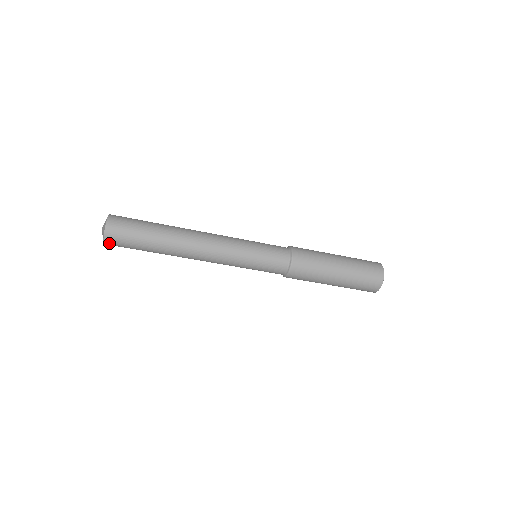
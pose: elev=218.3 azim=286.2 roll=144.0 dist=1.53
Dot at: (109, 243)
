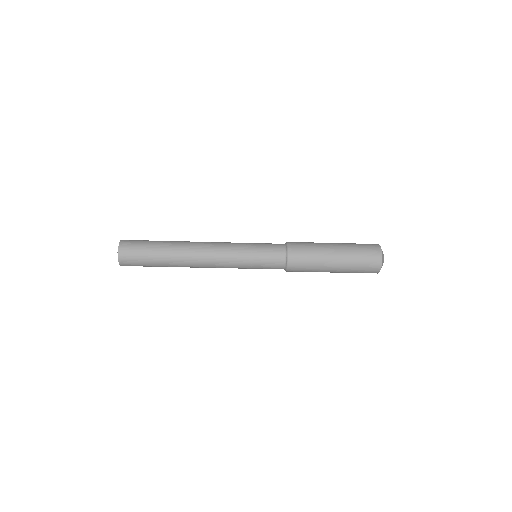
Dot at: occluded
